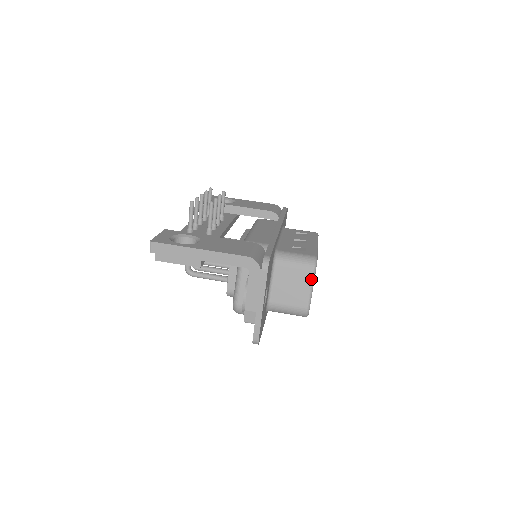
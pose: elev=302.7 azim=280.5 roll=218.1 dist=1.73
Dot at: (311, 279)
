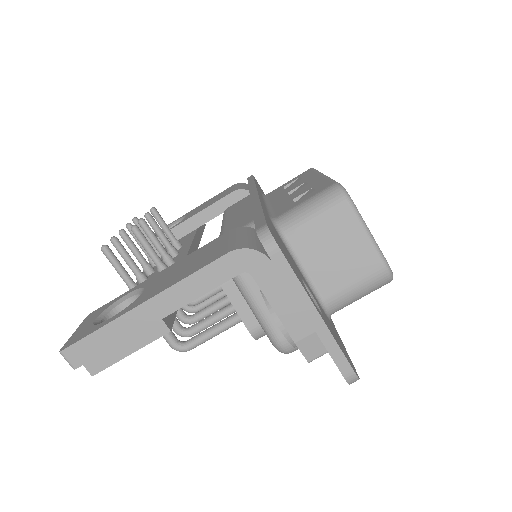
Dot at: (356, 219)
